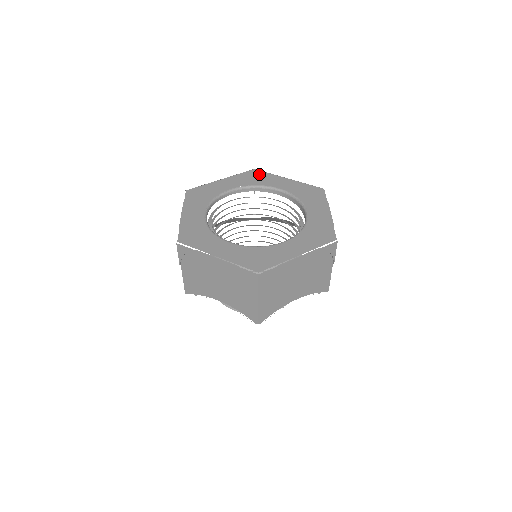
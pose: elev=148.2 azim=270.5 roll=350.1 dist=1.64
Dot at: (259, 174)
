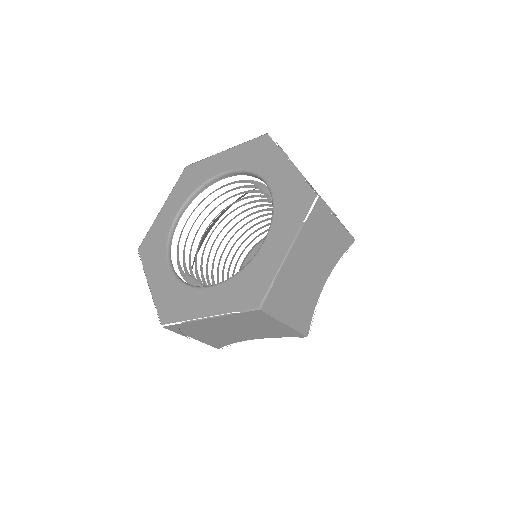
Dot at: (265, 146)
